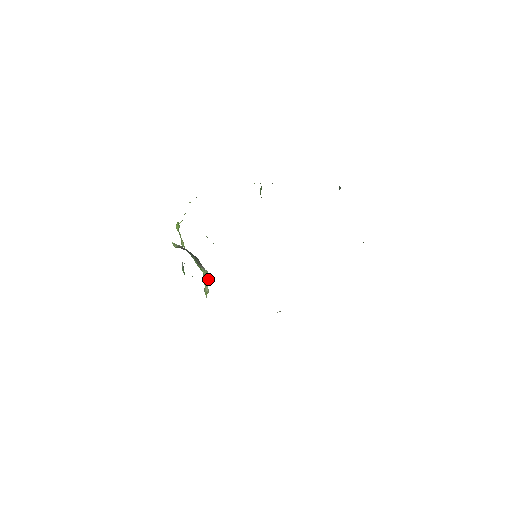
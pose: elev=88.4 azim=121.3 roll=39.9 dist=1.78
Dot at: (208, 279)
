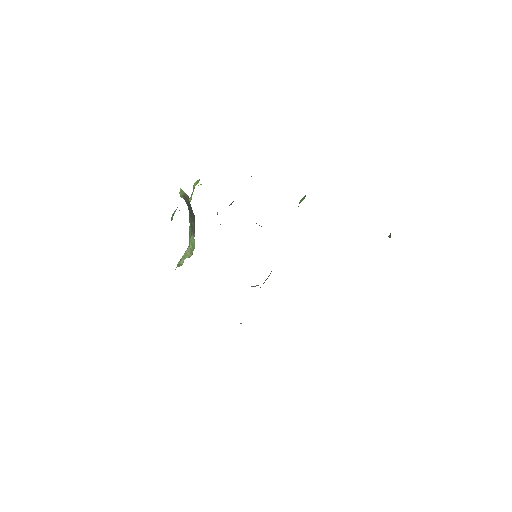
Dot at: (190, 252)
